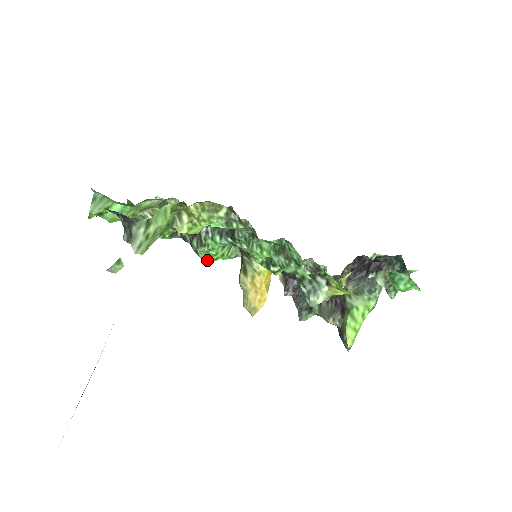
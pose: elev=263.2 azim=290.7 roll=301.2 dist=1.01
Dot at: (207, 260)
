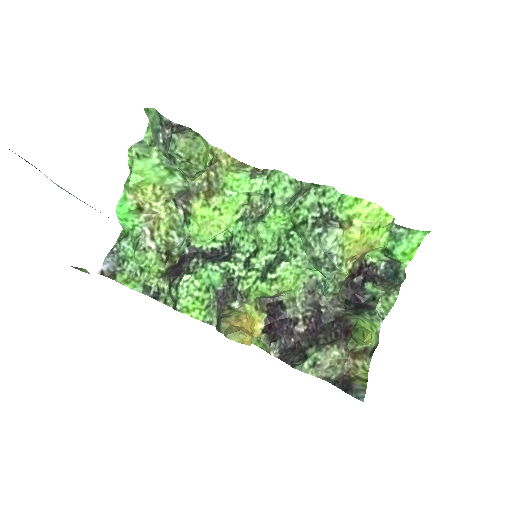
Dot at: (185, 300)
